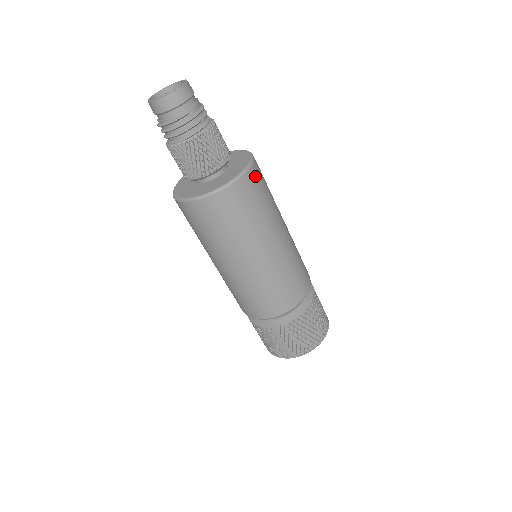
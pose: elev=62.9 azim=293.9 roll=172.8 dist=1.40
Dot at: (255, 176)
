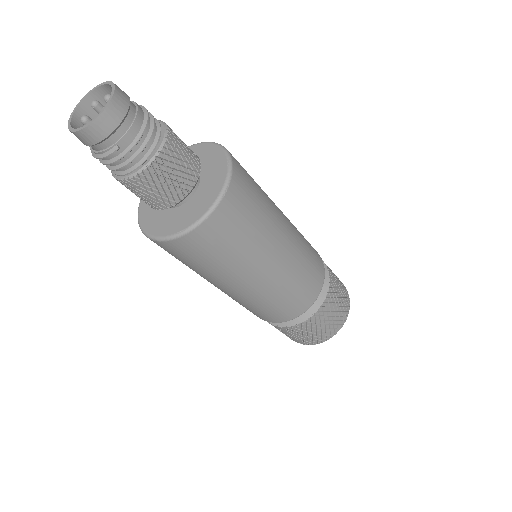
Dot at: (229, 210)
